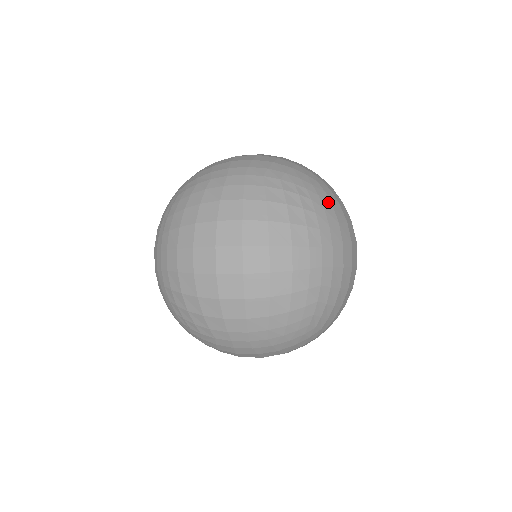
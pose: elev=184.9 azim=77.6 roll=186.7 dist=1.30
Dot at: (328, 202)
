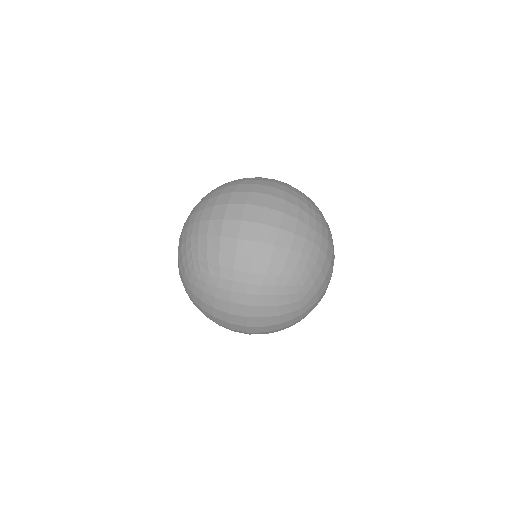
Dot at: (311, 283)
